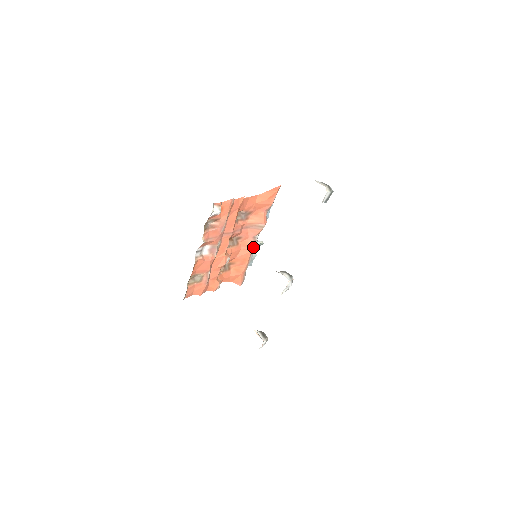
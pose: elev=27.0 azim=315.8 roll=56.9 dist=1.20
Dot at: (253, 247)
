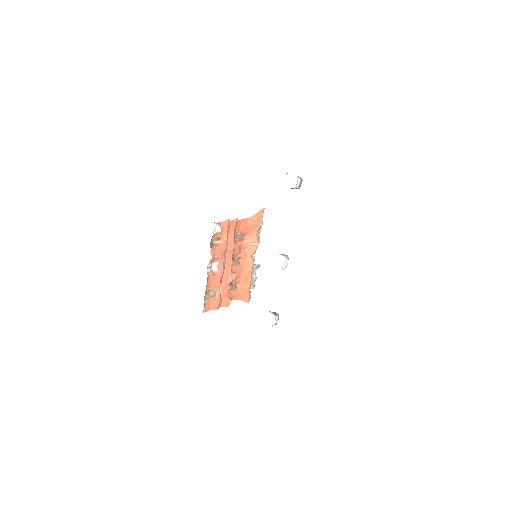
Dot at: (252, 265)
